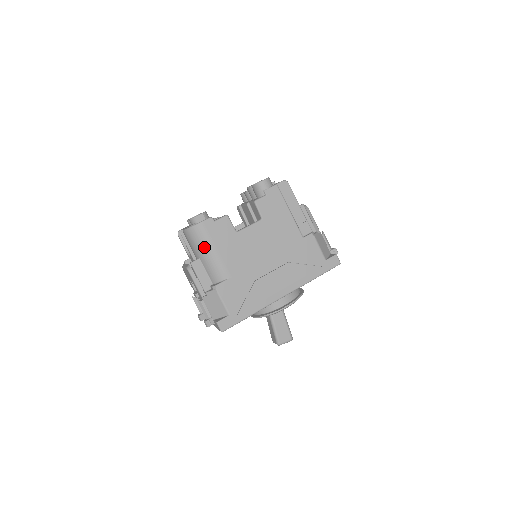
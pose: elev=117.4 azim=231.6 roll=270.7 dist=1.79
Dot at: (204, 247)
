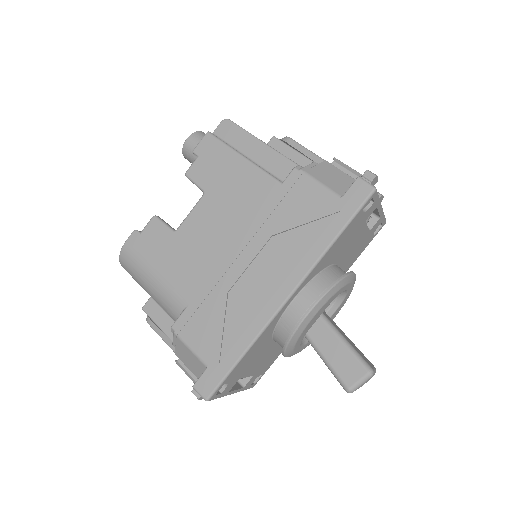
Dot at: (141, 277)
